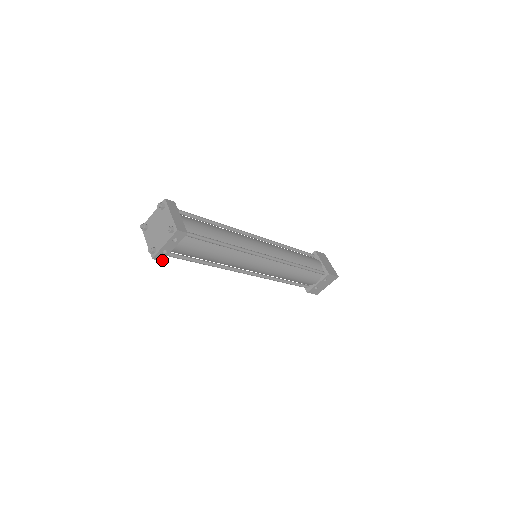
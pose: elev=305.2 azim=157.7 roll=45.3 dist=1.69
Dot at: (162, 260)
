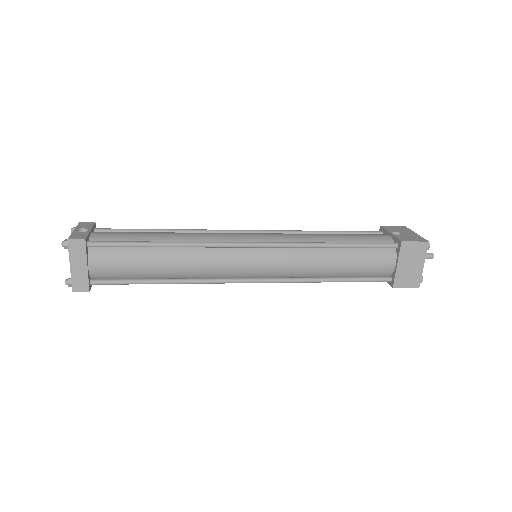
Dot at: occluded
